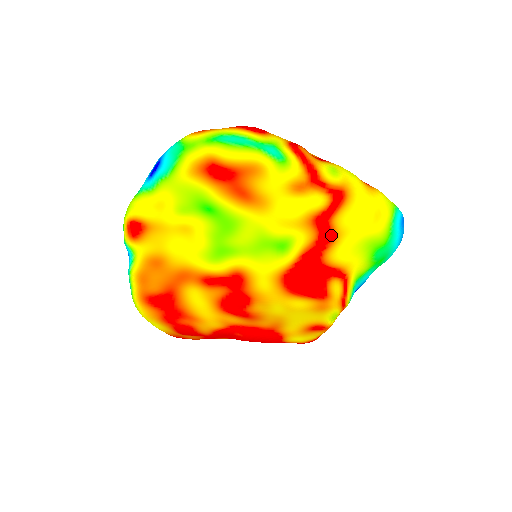
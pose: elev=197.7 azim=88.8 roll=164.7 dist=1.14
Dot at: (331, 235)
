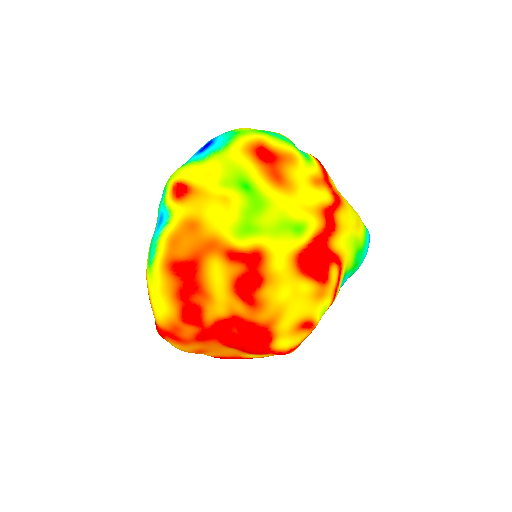
Dot at: (334, 226)
